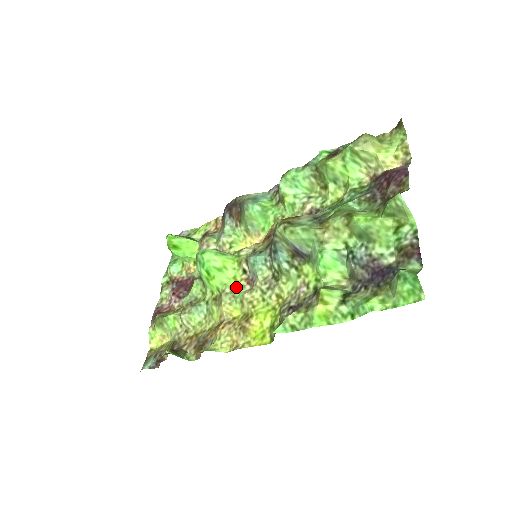
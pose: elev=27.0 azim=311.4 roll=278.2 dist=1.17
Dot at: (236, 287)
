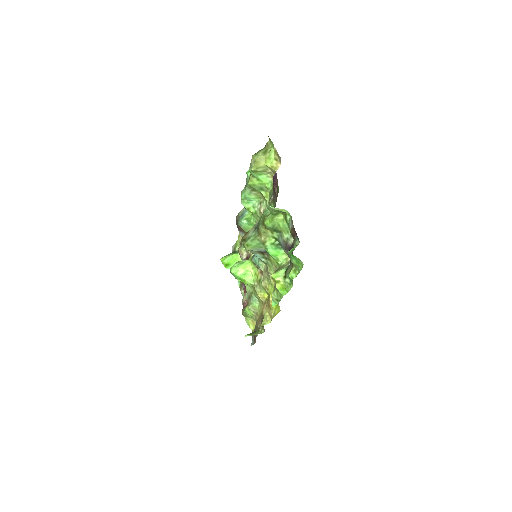
Dot at: (258, 280)
